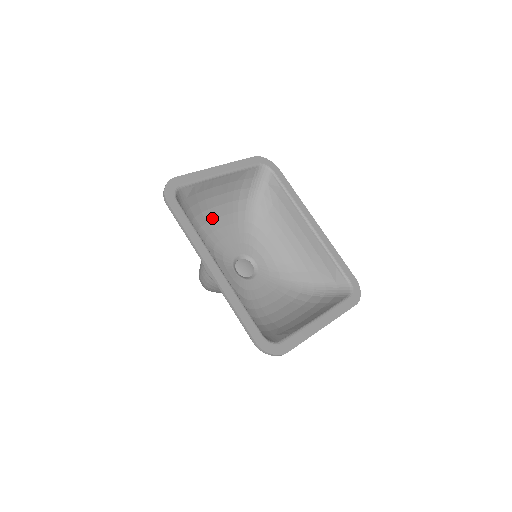
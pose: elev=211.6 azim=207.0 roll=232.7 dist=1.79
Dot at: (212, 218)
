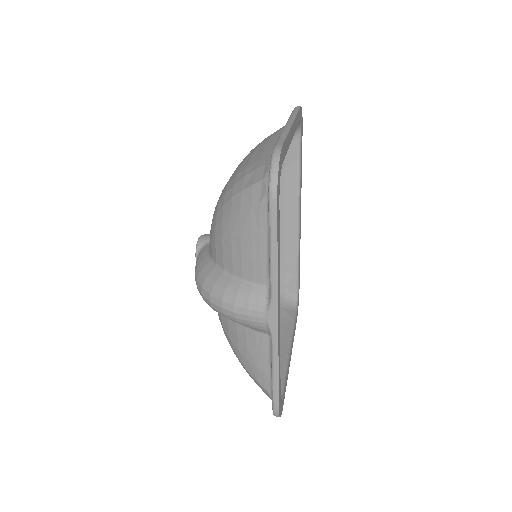
Dot at: occluded
